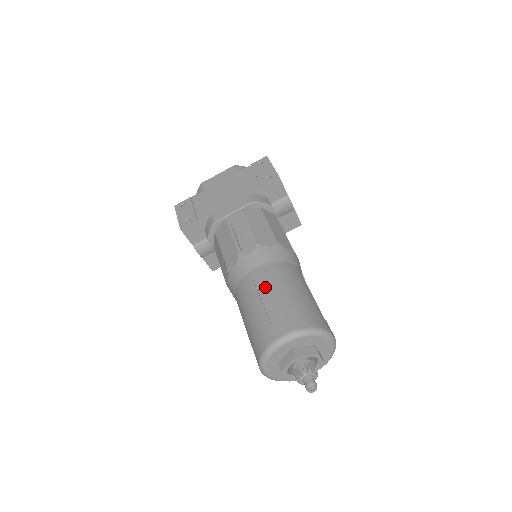
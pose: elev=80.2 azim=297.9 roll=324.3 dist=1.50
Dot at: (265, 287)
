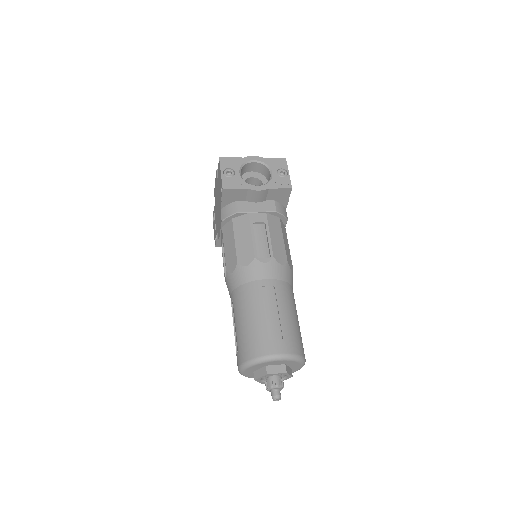
Dot at: occluded
